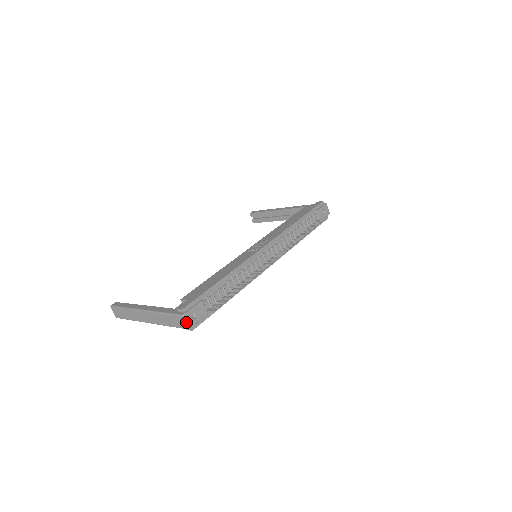
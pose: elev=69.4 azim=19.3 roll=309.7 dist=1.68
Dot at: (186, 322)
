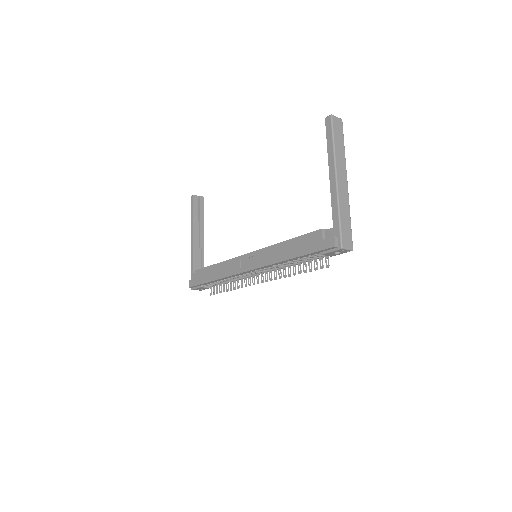
Dot at: occluded
